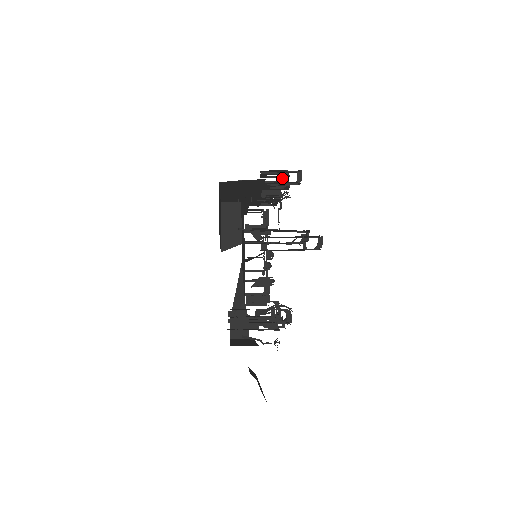
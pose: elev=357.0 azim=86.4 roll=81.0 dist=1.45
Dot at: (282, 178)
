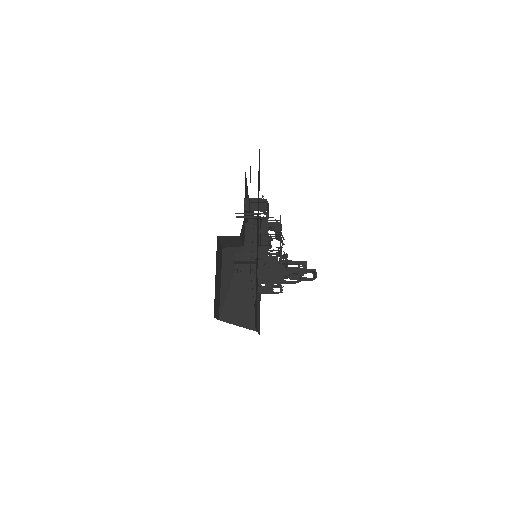
Dot at: occluded
